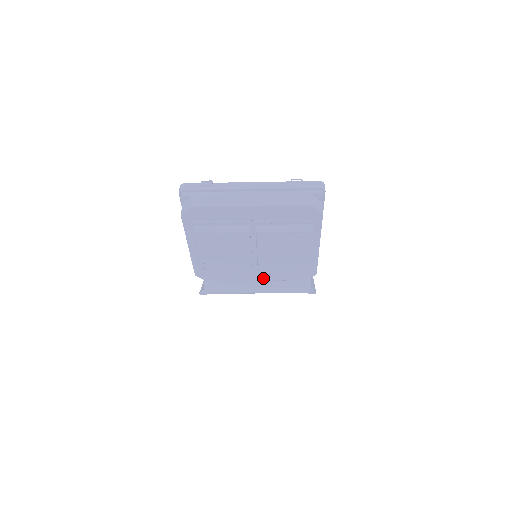
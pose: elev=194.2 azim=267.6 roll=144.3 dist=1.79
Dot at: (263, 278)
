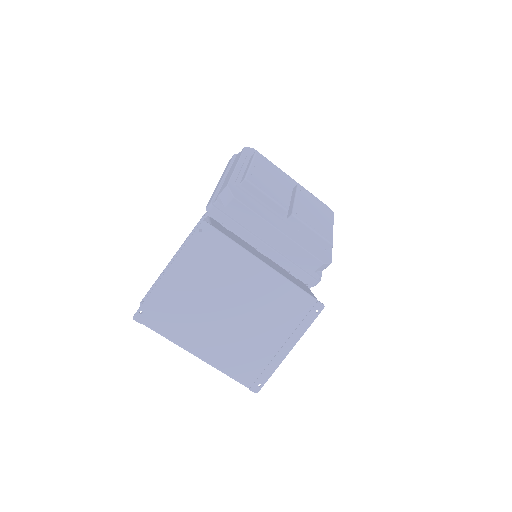
Dot at: (287, 234)
